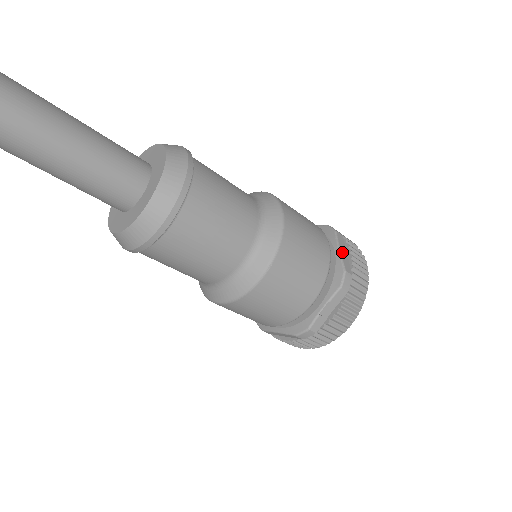
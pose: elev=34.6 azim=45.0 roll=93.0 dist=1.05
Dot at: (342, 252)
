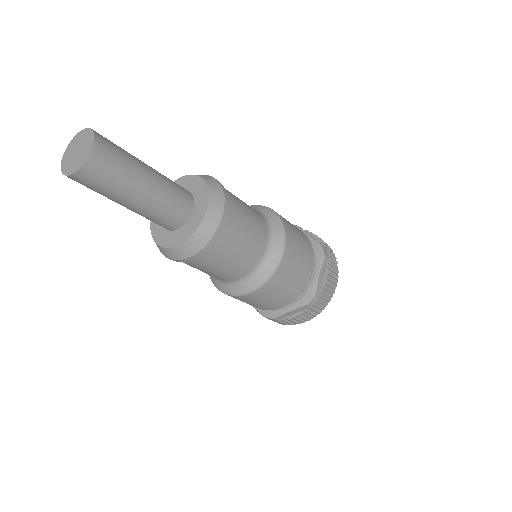
Dot at: (311, 236)
